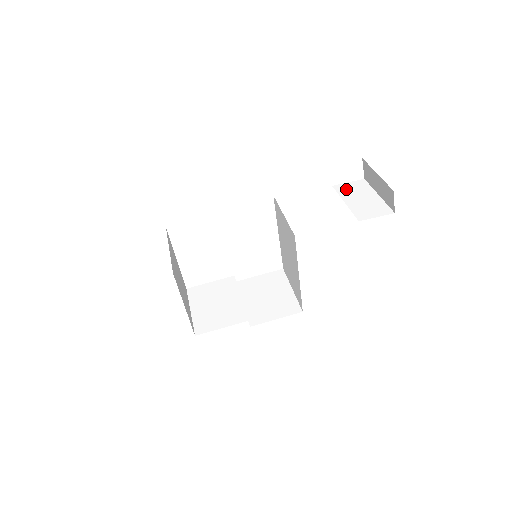
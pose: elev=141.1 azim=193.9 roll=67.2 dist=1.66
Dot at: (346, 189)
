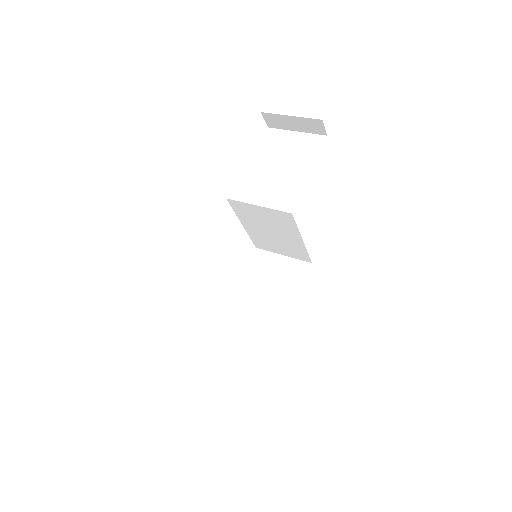
Dot at: (268, 146)
